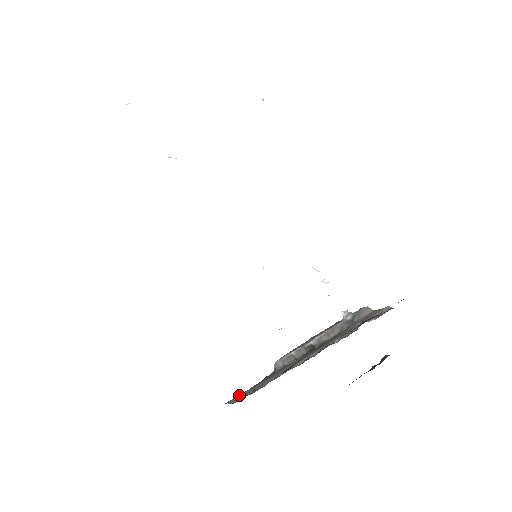
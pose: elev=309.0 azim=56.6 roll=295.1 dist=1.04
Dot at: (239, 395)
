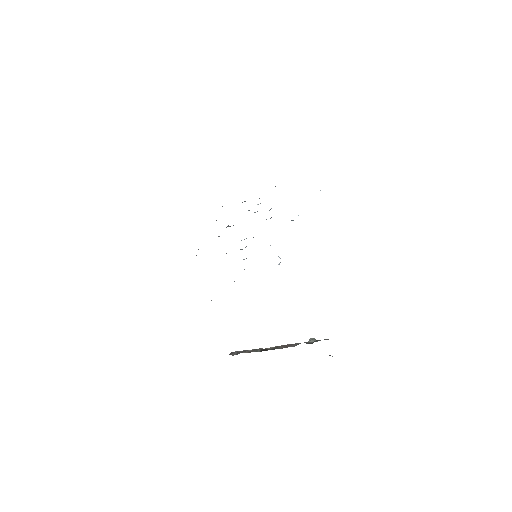
Dot at: occluded
